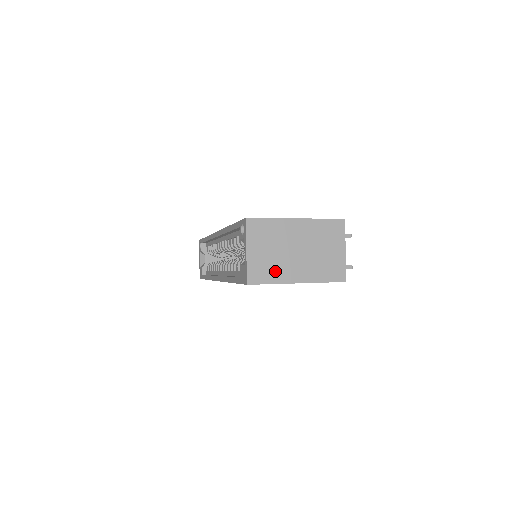
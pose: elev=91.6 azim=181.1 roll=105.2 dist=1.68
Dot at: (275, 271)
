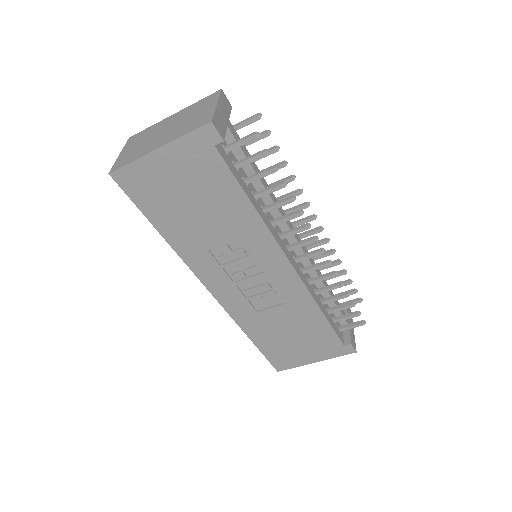
Dot at: (138, 153)
